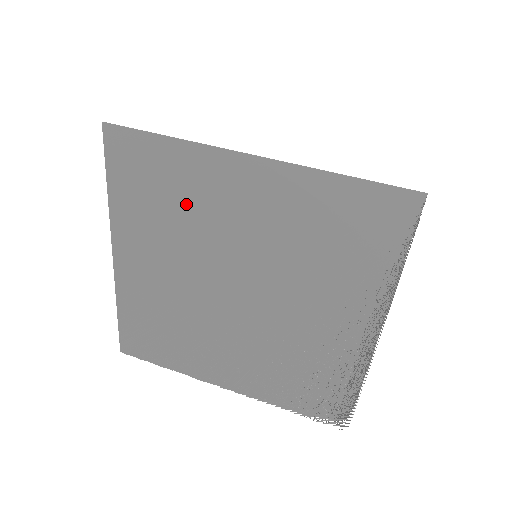
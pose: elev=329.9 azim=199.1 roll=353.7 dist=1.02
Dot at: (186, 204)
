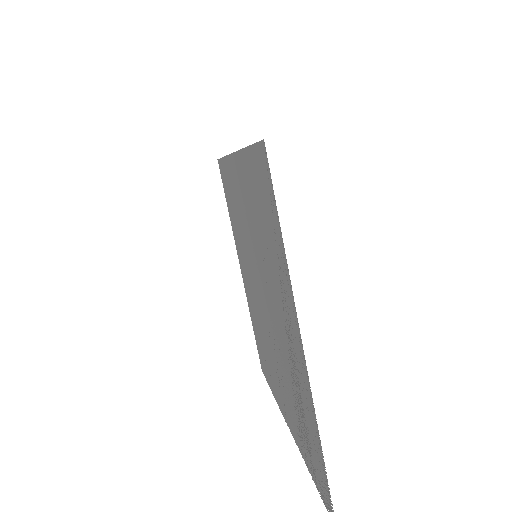
Dot at: occluded
